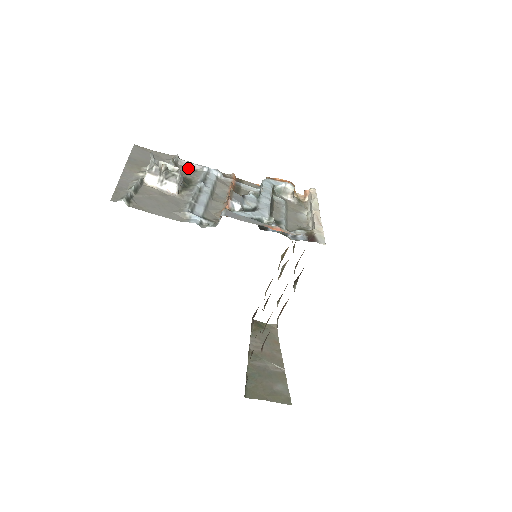
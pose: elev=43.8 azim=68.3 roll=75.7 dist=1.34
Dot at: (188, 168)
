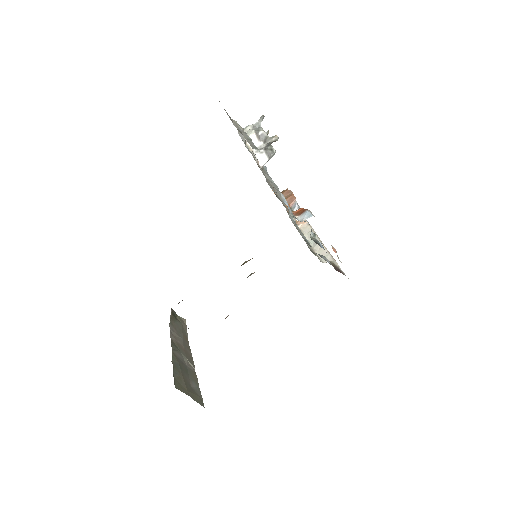
Dot at: (244, 142)
